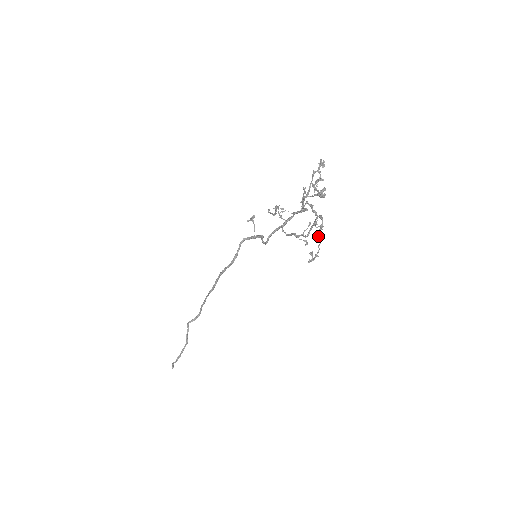
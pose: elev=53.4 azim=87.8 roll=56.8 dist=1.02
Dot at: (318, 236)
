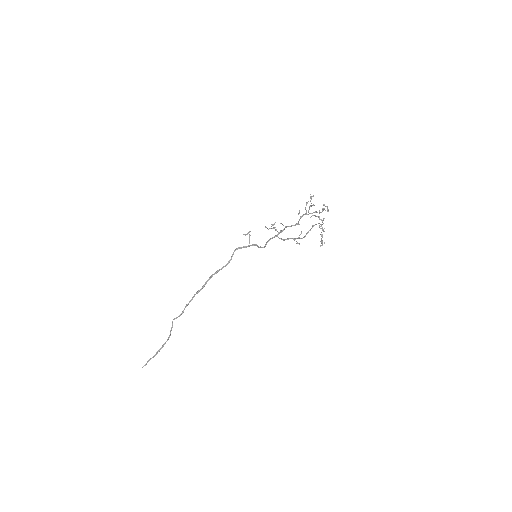
Dot at: occluded
